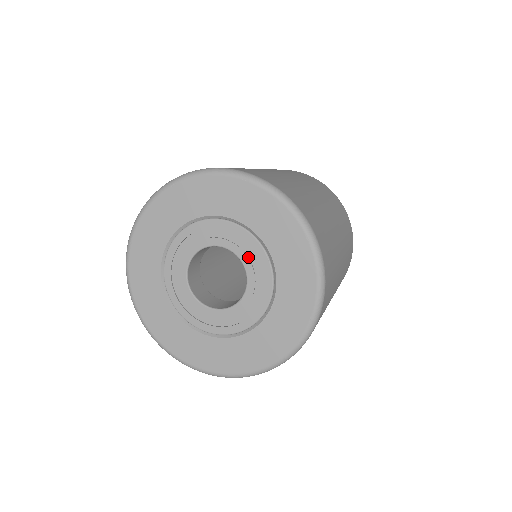
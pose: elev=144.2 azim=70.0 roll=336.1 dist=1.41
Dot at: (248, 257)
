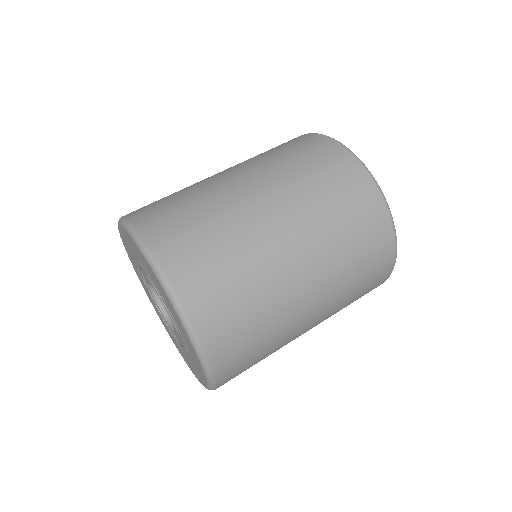
Dot at: occluded
